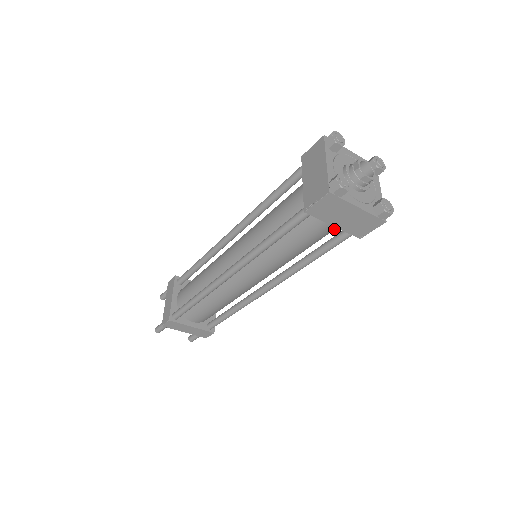
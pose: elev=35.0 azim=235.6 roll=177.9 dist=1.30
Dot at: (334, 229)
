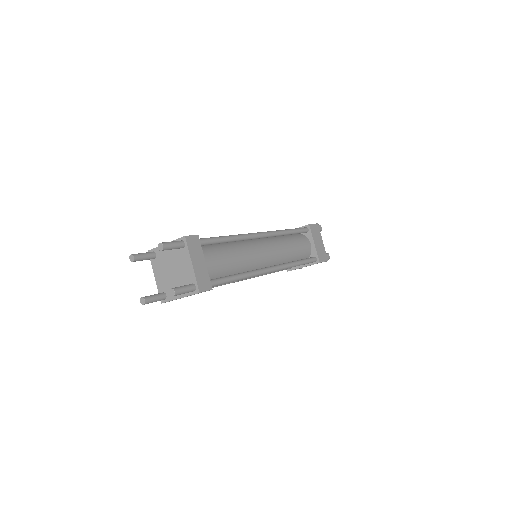
Dot at: (306, 256)
